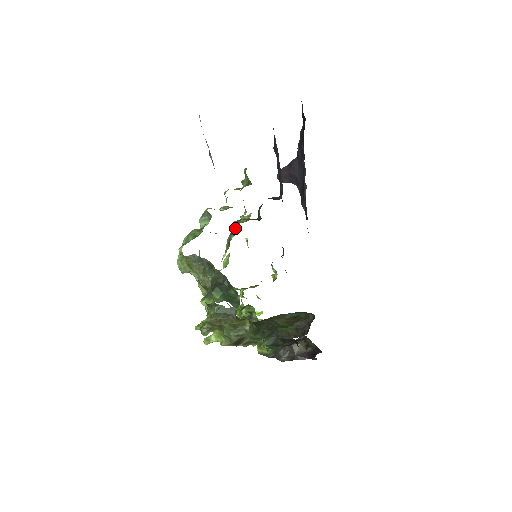
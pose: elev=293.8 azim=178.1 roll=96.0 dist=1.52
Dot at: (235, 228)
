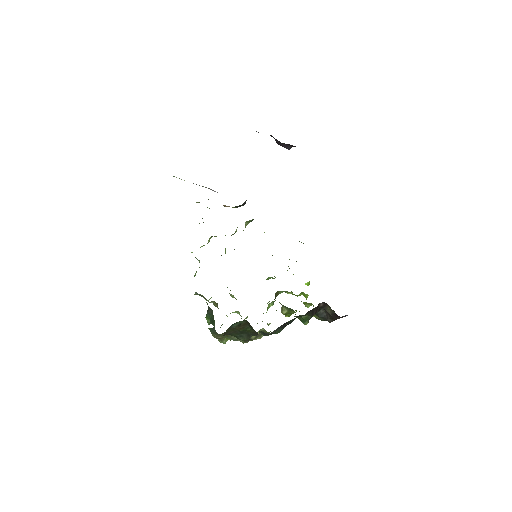
Dot at: occluded
